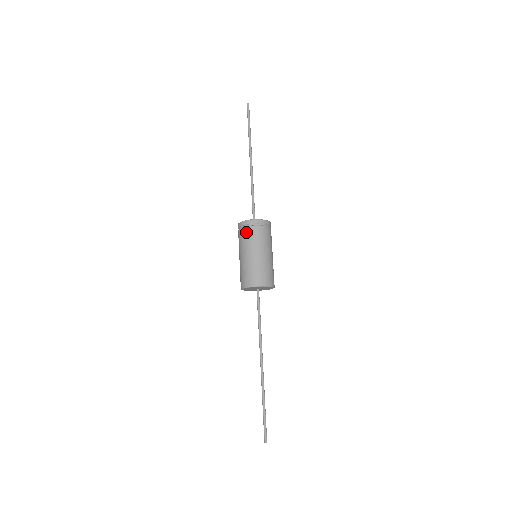
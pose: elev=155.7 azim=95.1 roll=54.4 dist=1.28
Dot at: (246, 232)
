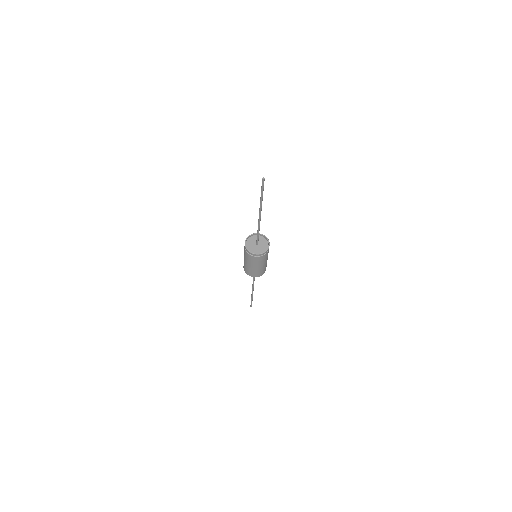
Dot at: (244, 250)
